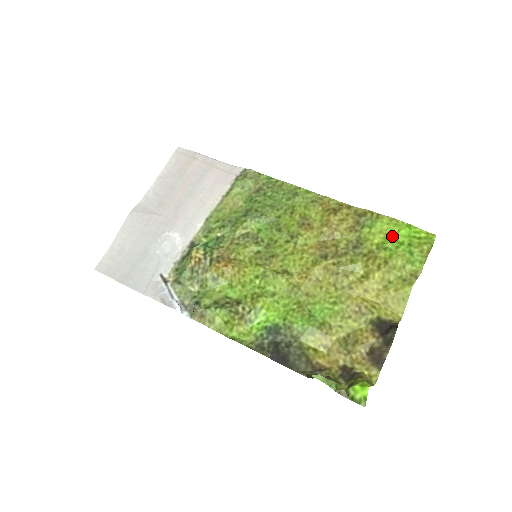
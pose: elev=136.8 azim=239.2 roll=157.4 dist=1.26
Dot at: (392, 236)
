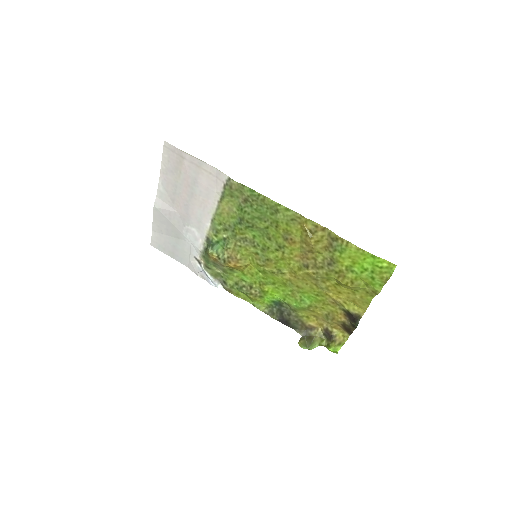
Dot at: (359, 262)
